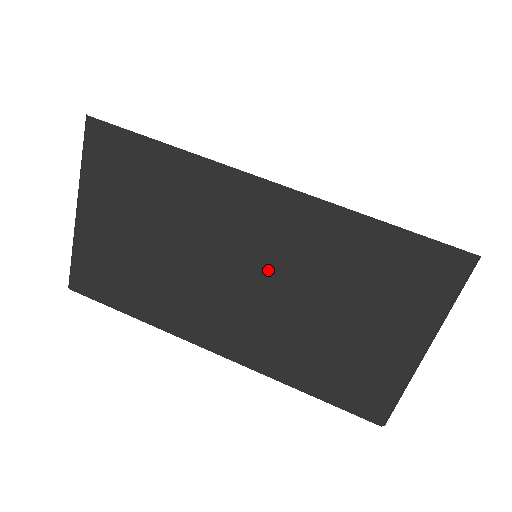
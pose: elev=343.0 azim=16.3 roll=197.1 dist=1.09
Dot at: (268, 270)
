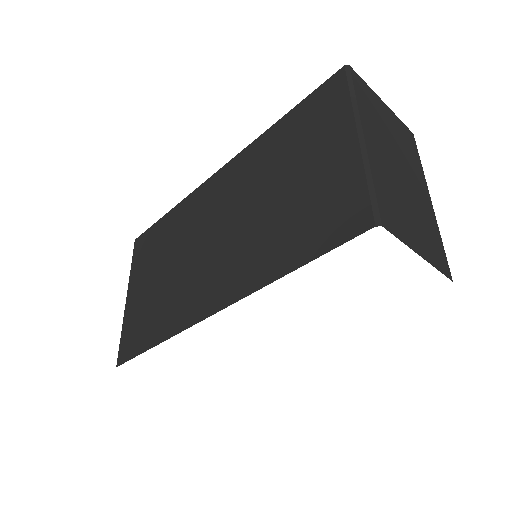
Dot at: (232, 212)
